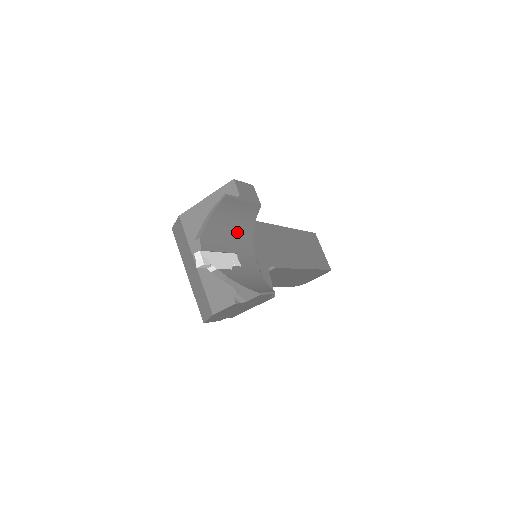
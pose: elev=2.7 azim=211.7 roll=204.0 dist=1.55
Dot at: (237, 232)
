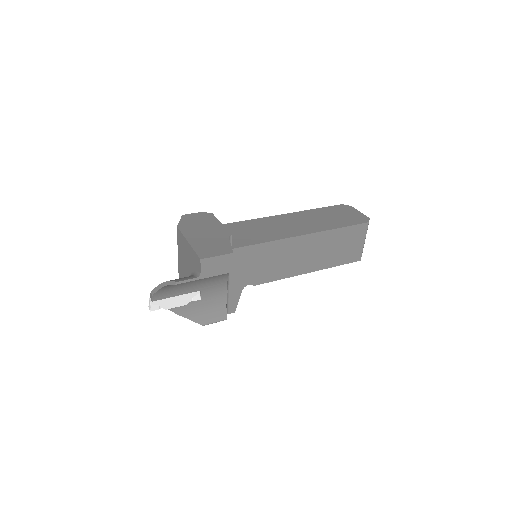
Dot at: (204, 280)
